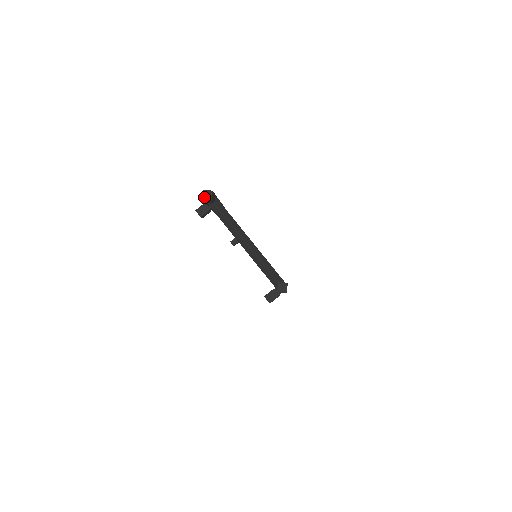
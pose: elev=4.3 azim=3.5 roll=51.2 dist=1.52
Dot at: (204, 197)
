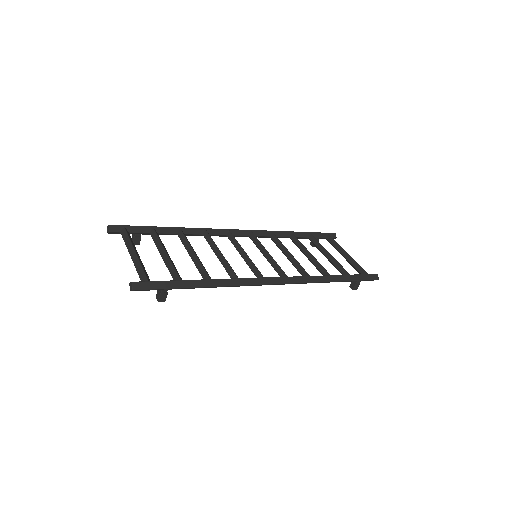
Dot at: (108, 232)
